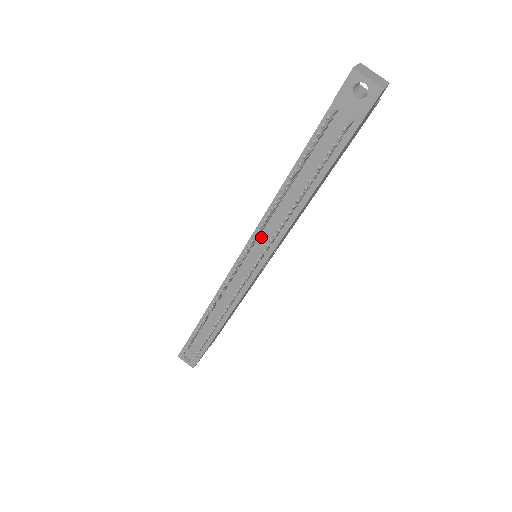
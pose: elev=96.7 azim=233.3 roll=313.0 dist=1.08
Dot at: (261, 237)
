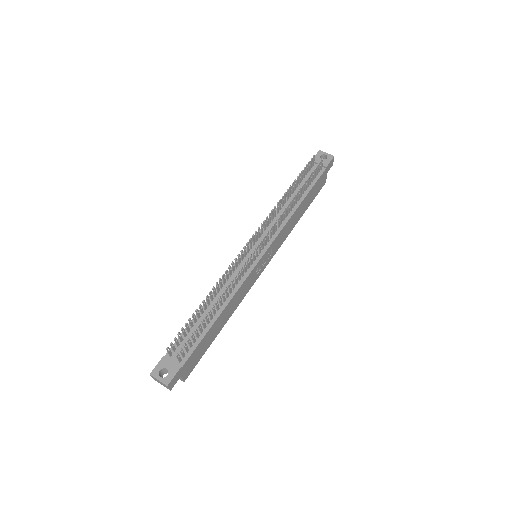
Dot at: (267, 230)
